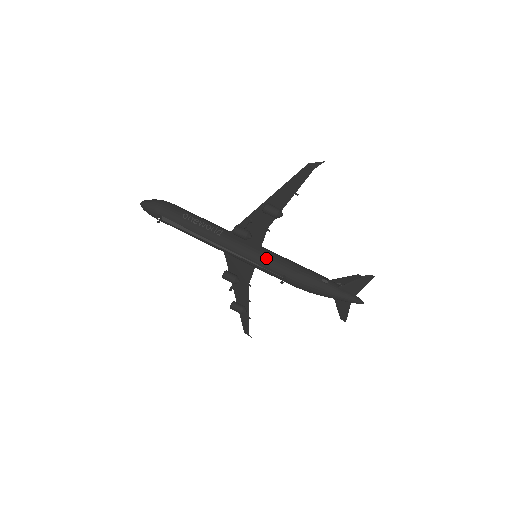
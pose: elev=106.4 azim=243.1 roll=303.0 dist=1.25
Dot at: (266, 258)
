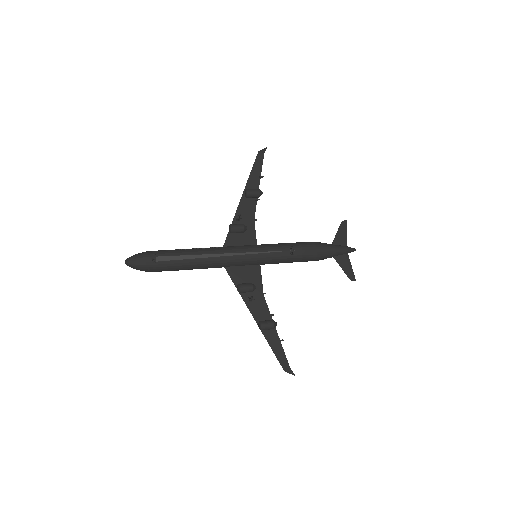
Dot at: (267, 245)
